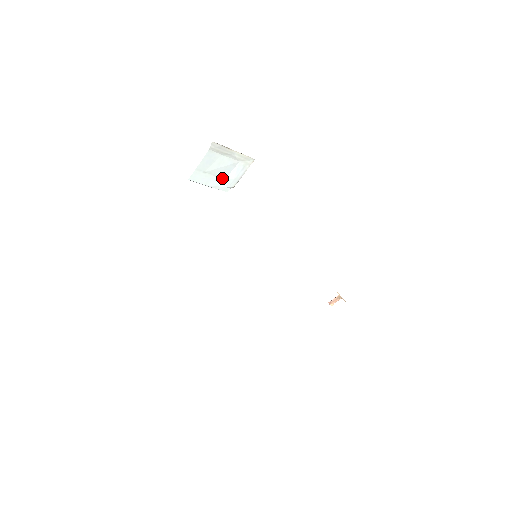
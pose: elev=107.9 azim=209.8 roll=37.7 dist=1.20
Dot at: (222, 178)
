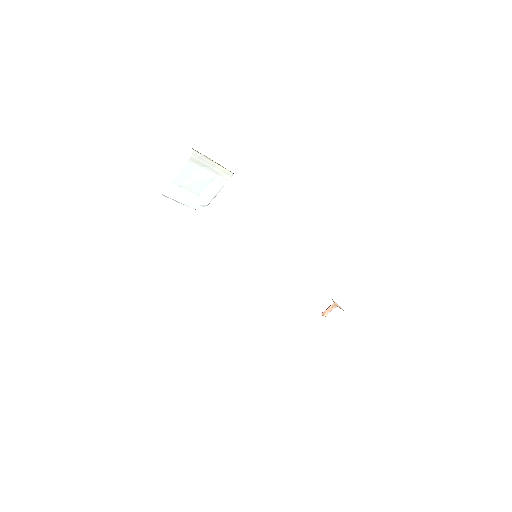
Dot at: (197, 194)
